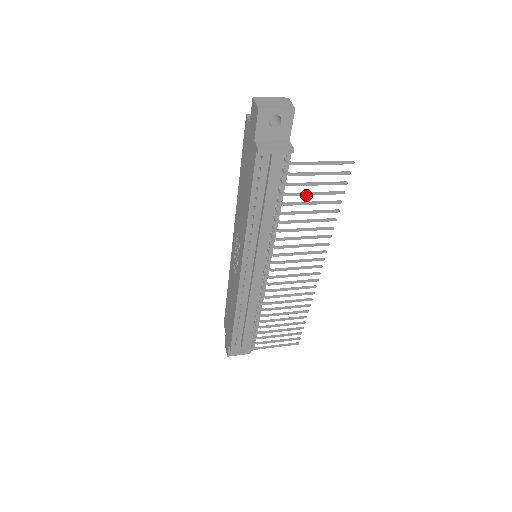
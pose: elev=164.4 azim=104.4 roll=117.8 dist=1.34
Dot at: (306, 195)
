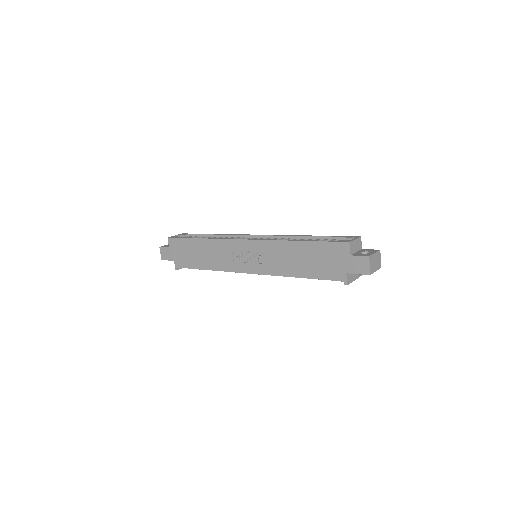
Dot at: occluded
